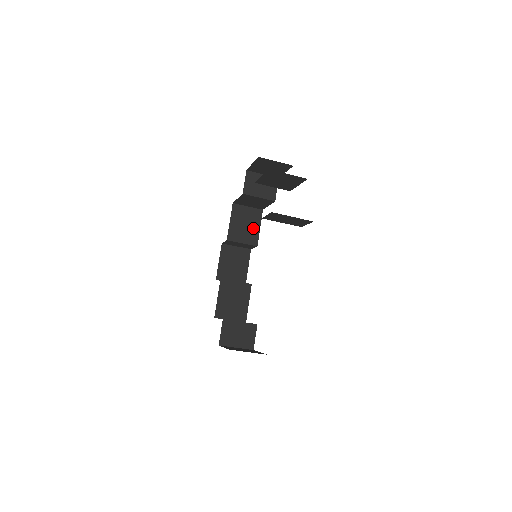
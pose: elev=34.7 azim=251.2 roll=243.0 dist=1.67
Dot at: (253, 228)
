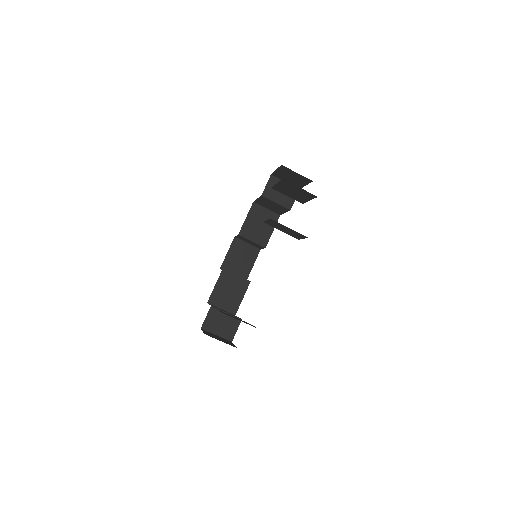
Dot at: (266, 230)
